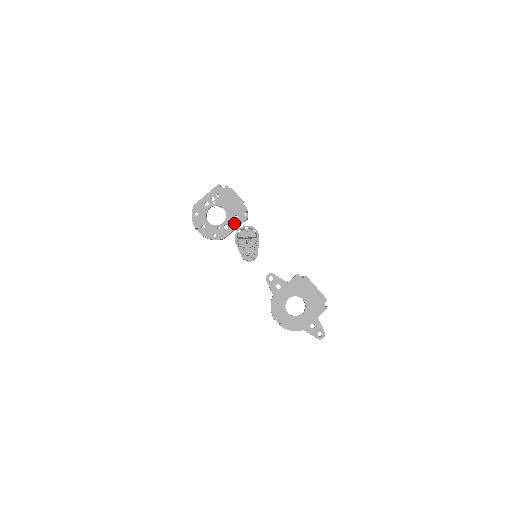
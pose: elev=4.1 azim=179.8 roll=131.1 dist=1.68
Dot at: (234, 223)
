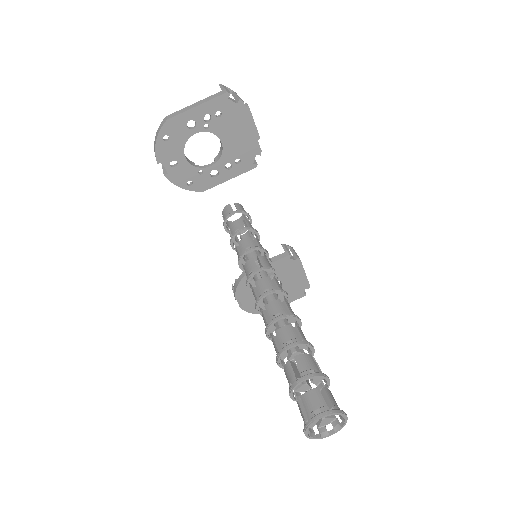
Dot at: (230, 171)
